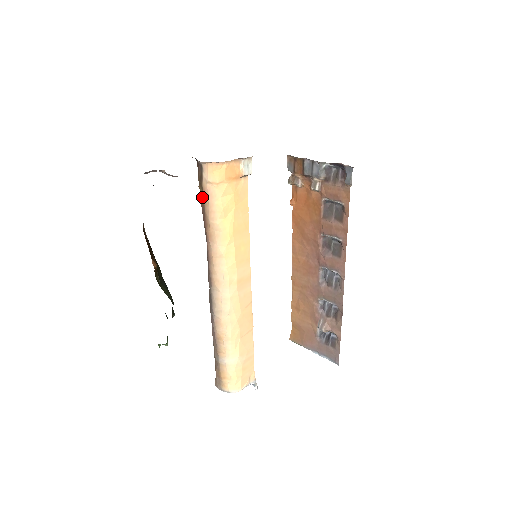
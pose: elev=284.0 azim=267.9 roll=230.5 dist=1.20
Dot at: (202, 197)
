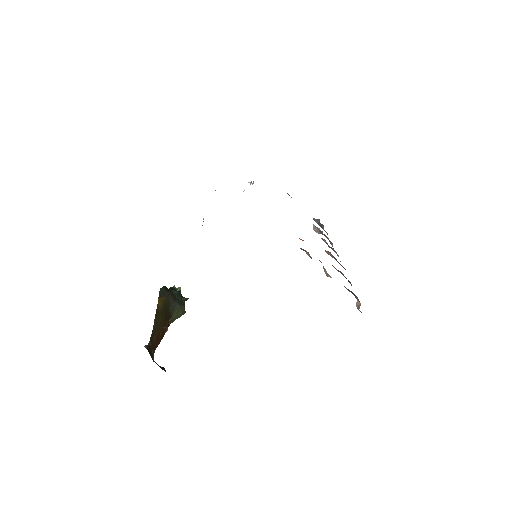
Dot at: occluded
